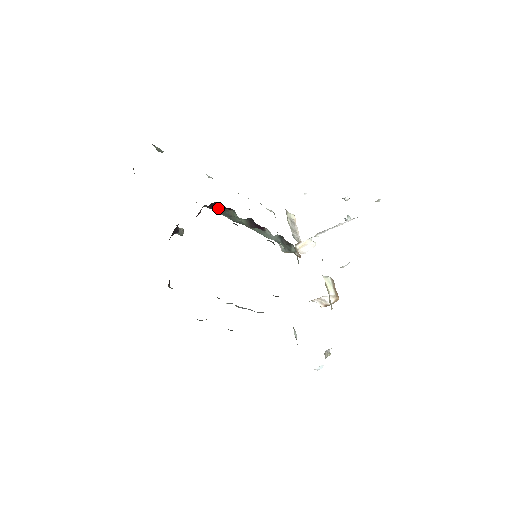
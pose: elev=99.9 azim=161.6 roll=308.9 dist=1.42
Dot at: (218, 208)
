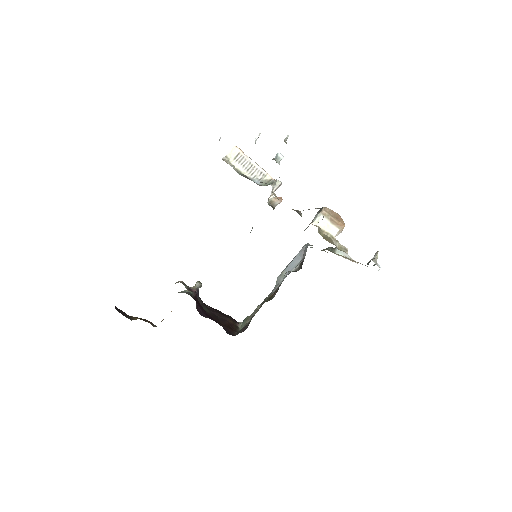
Dot at: occluded
